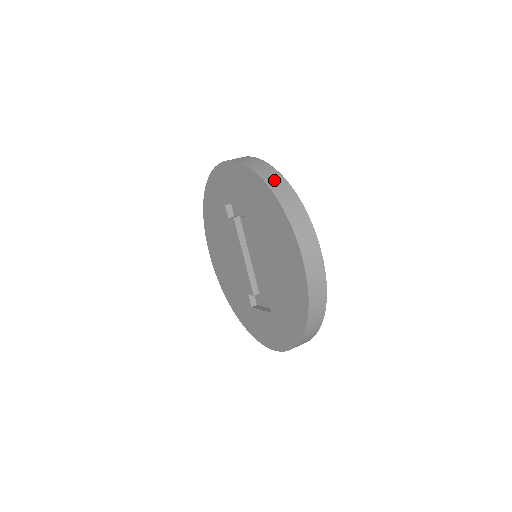
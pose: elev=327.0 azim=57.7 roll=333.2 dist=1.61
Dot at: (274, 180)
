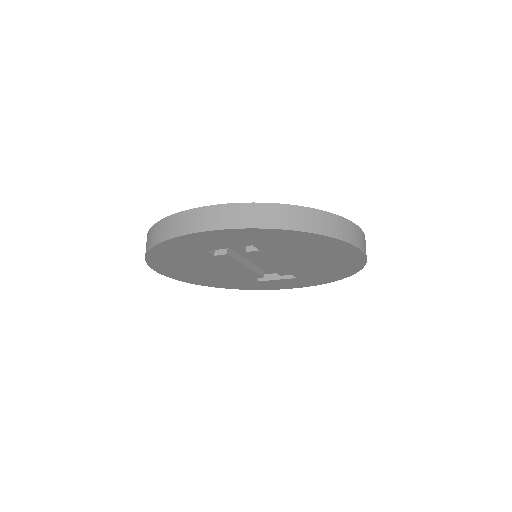
Dot at: (307, 221)
